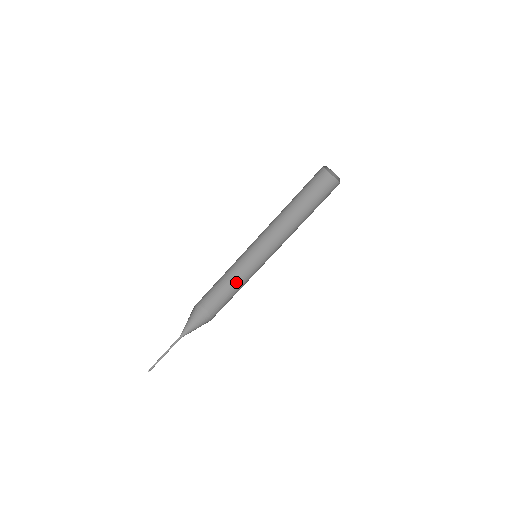
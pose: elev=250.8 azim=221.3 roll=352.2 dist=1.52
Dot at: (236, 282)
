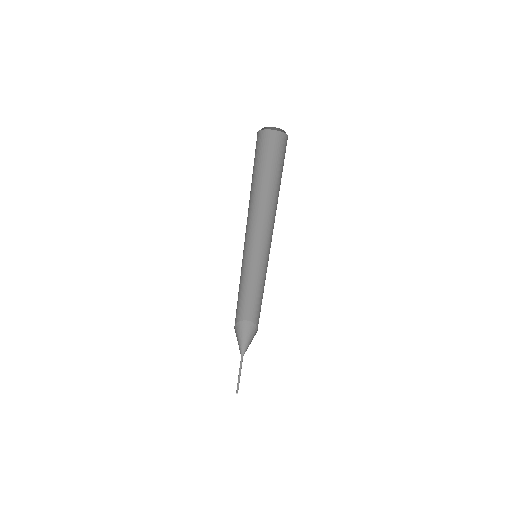
Dot at: (250, 283)
